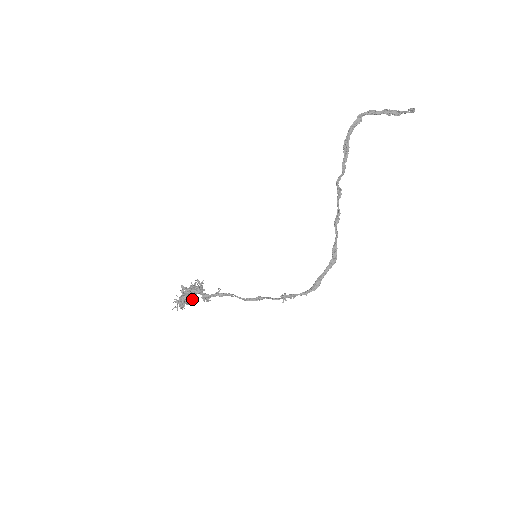
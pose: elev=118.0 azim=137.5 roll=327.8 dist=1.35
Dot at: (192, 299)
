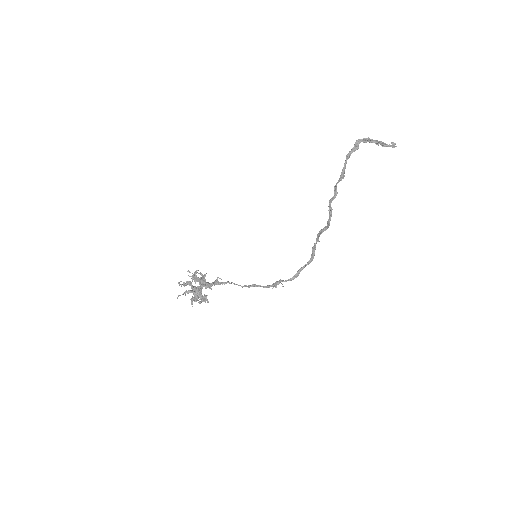
Dot at: (195, 288)
